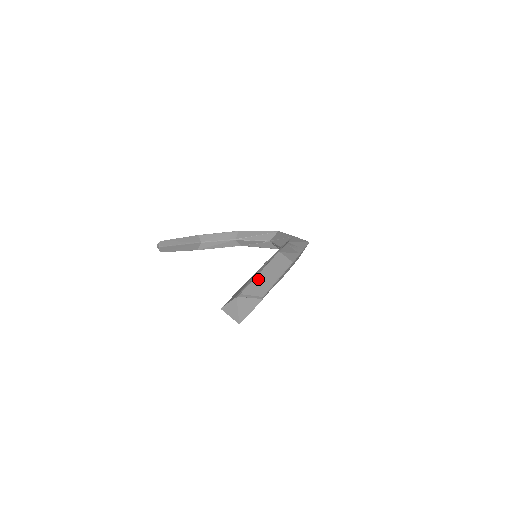
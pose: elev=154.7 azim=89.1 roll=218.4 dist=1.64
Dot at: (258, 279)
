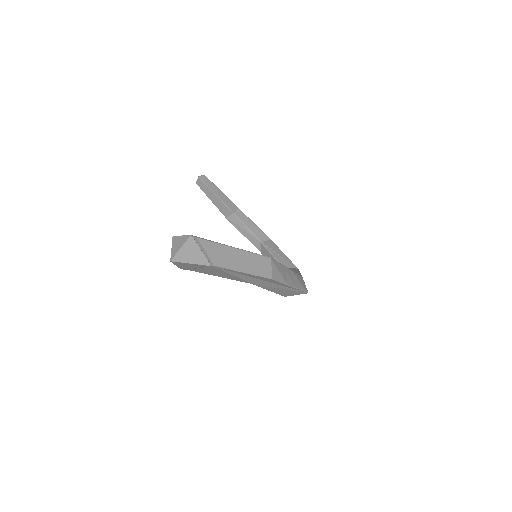
Dot at: (227, 249)
